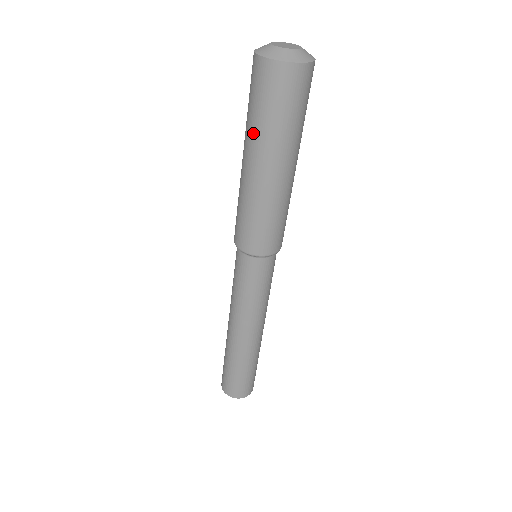
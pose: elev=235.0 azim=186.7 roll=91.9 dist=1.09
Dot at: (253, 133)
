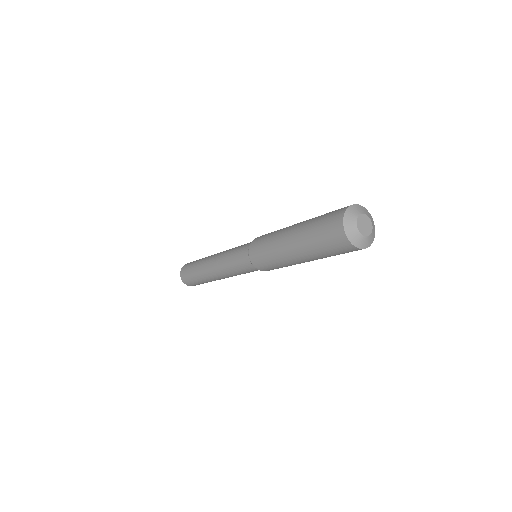
Dot at: (318, 257)
